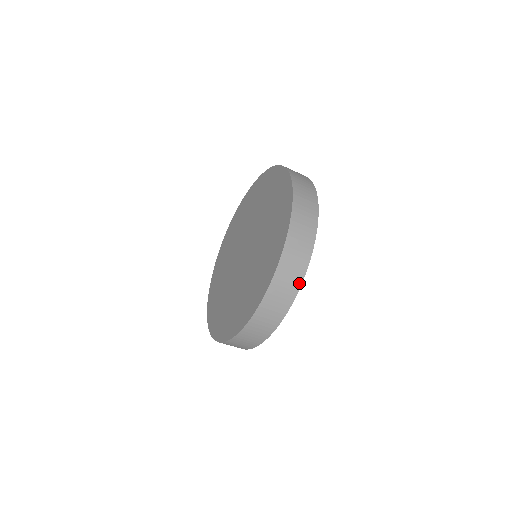
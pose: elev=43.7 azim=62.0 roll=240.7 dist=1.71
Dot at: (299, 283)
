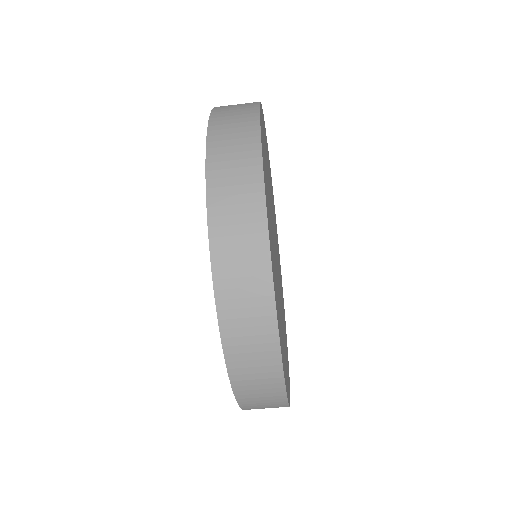
Dot at: (263, 237)
